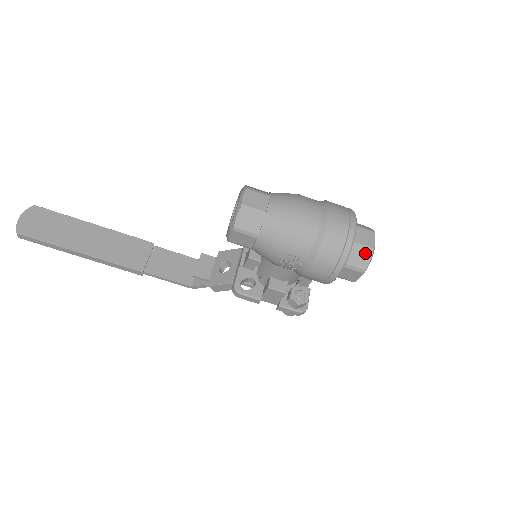
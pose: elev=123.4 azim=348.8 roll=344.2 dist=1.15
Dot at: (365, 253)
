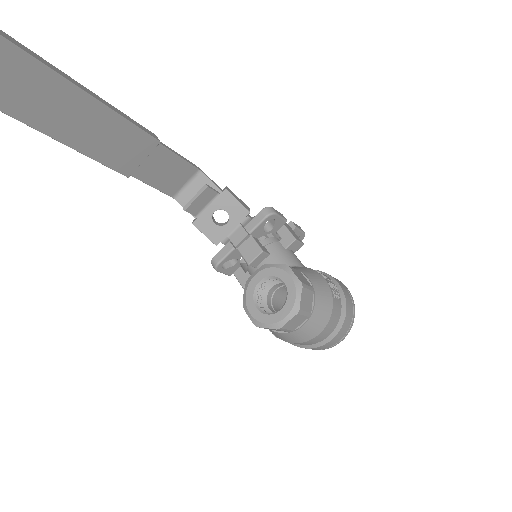
Dot at: occluded
